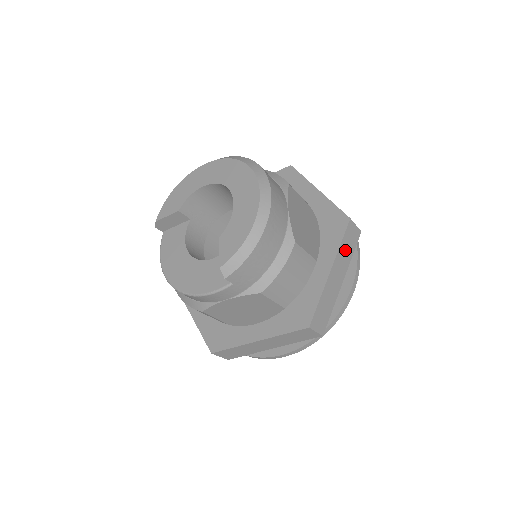
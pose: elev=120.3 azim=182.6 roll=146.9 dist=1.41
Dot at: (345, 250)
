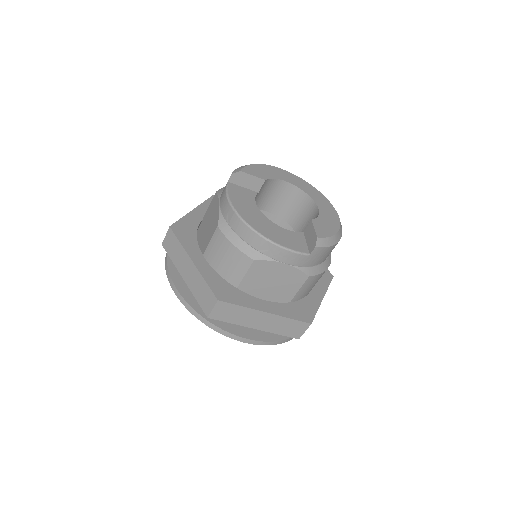
Dot at: occluded
